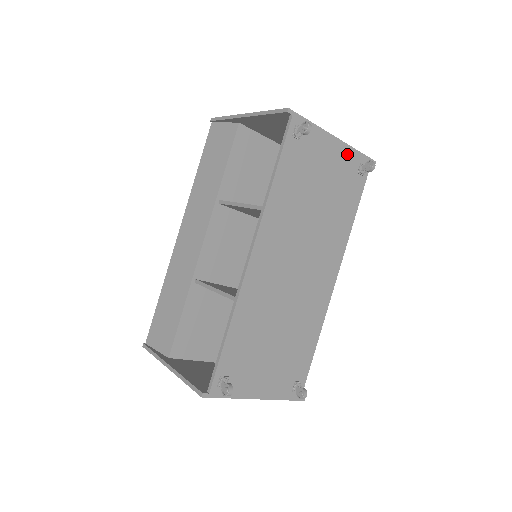
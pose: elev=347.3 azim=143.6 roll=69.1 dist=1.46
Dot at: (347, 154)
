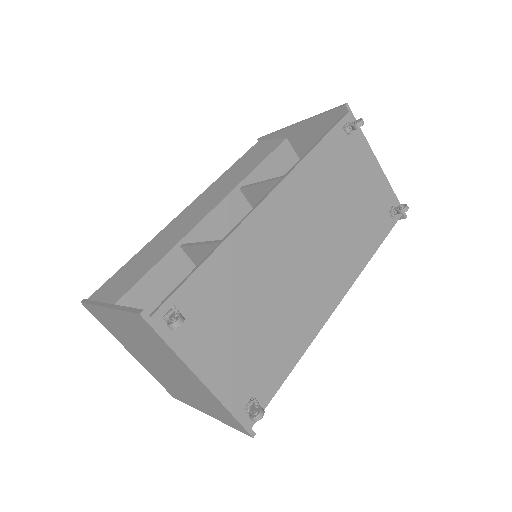
Dot at: (384, 186)
